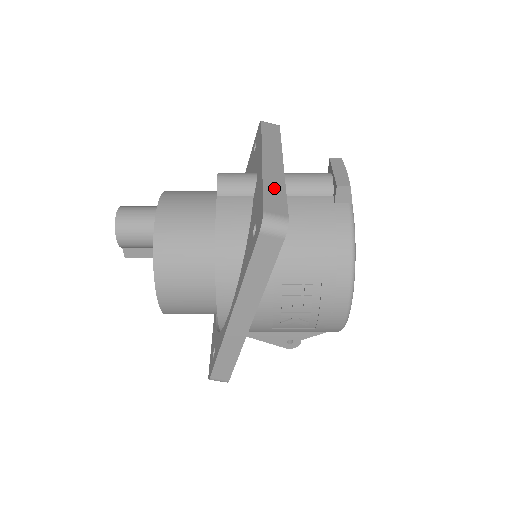
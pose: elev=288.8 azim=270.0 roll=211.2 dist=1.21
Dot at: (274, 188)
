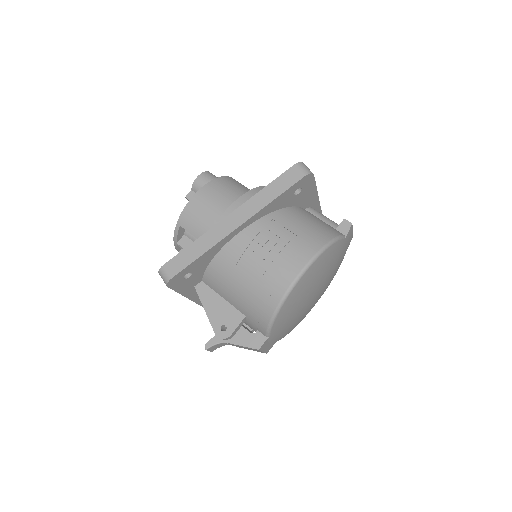
Dot at: occluded
